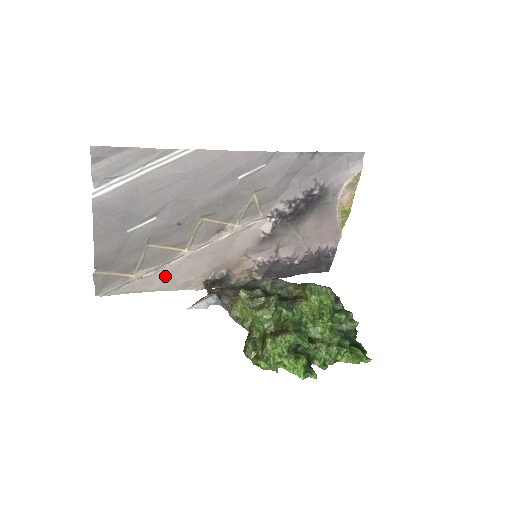
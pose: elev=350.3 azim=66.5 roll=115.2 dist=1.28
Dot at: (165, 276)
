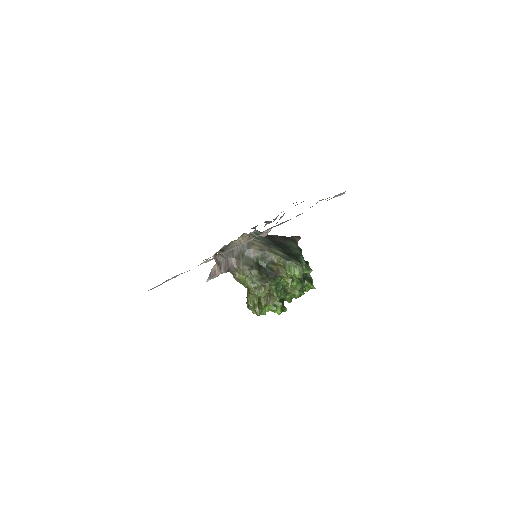
Dot at: occluded
